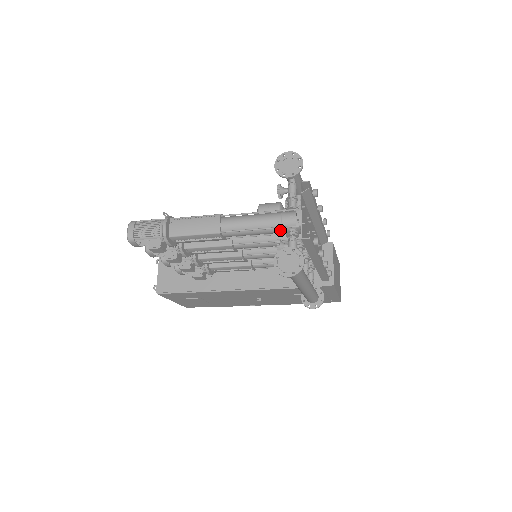
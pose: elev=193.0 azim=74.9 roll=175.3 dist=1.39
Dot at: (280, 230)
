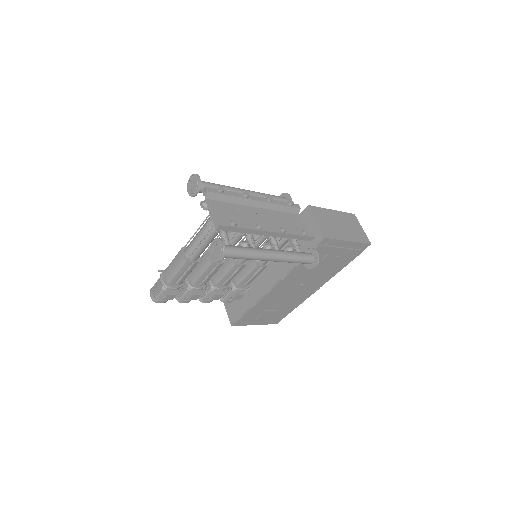
Dot at: (213, 232)
